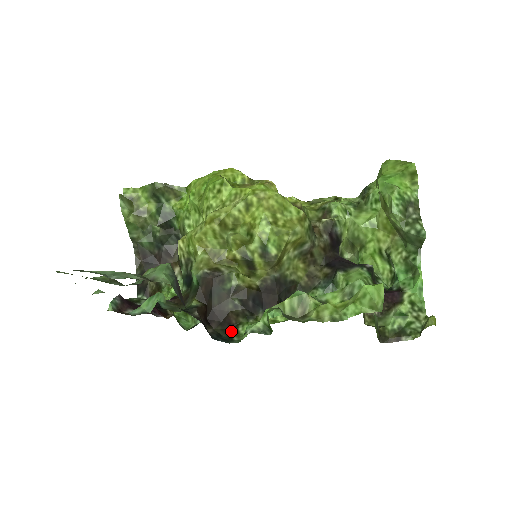
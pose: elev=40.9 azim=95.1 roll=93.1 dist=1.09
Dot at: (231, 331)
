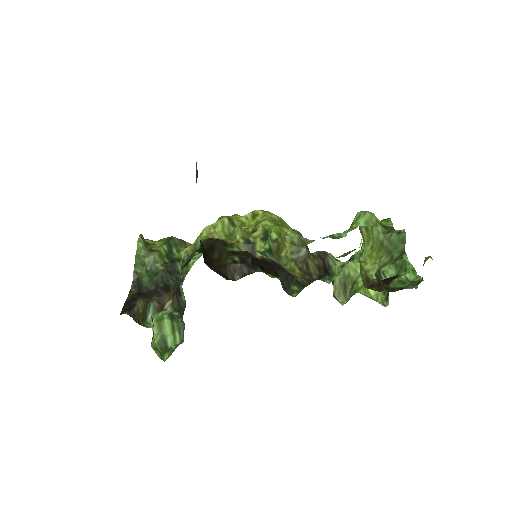
Dot at: (227, 277)
